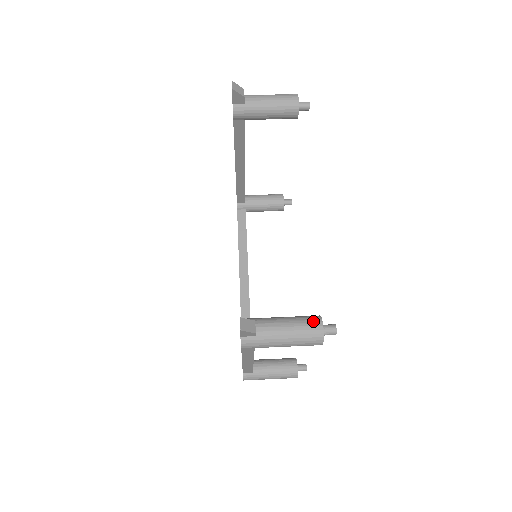
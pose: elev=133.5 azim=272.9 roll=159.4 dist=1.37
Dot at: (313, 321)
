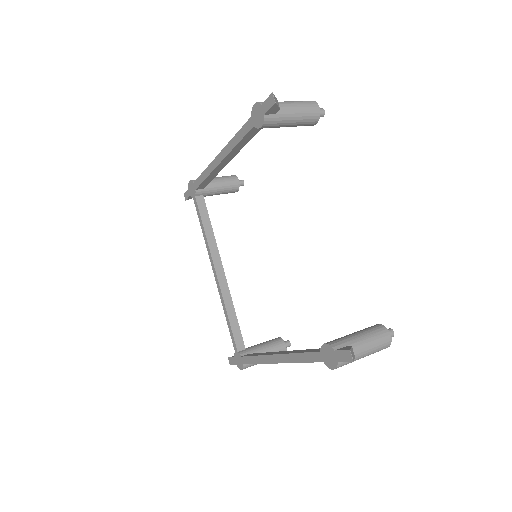
Dot at: (383, 332)
